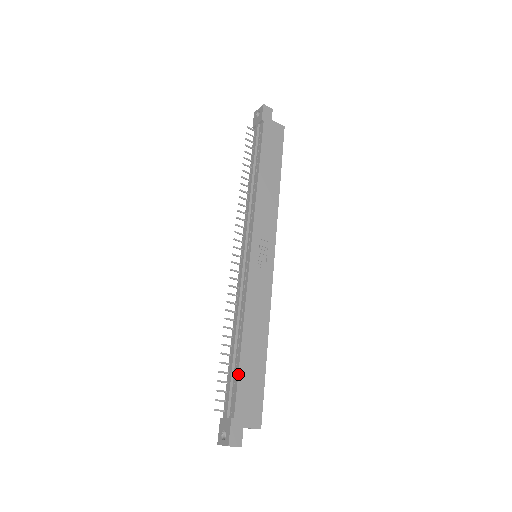
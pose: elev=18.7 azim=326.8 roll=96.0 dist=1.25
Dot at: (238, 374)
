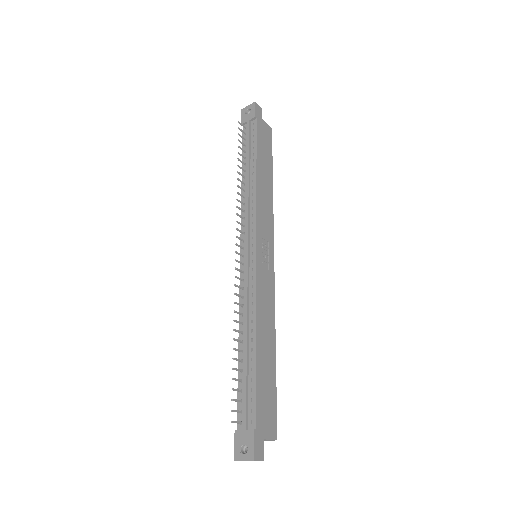
Dot at: (256, 381)
